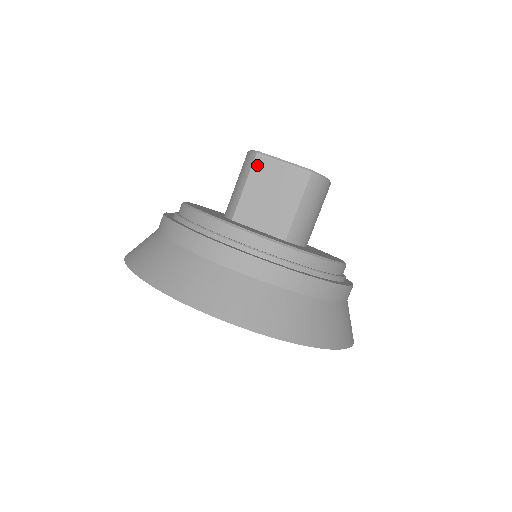
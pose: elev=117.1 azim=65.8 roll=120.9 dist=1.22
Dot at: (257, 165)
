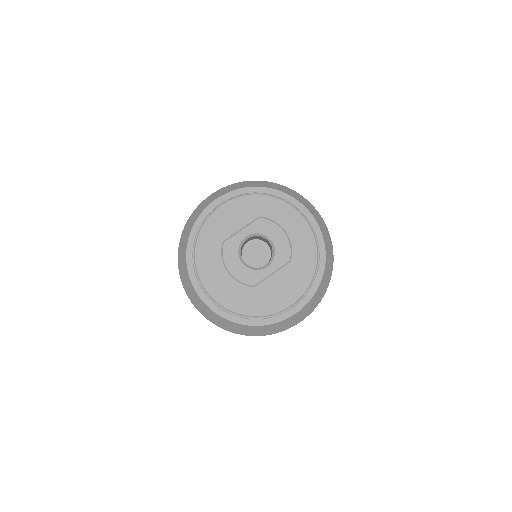
Dot at: occluded
